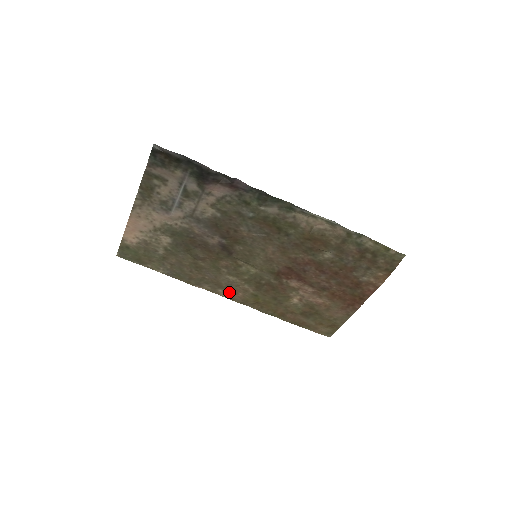
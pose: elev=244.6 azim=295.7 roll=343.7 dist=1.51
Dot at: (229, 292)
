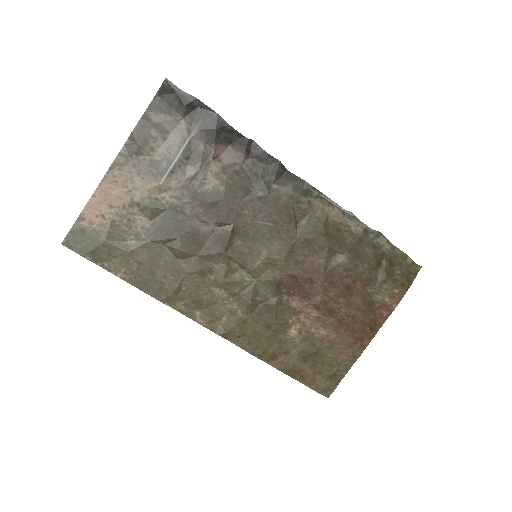
Dot at: (209, 316)
